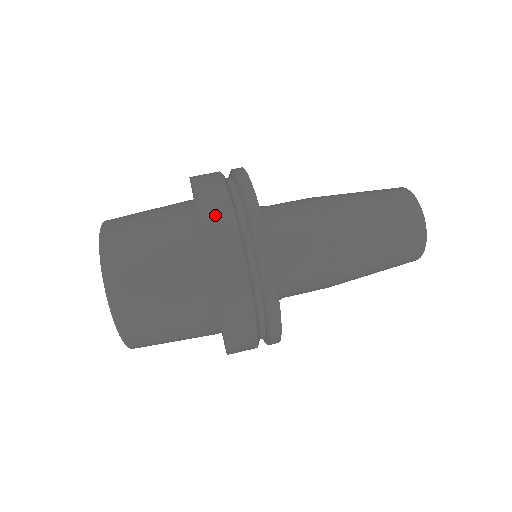
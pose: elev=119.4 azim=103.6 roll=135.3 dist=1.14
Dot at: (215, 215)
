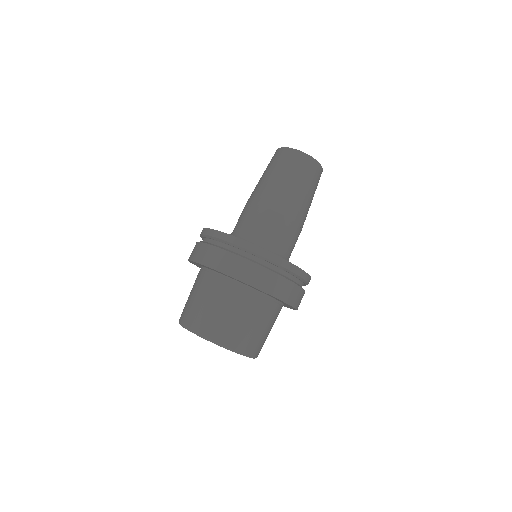
Dot at: (241, 270)
